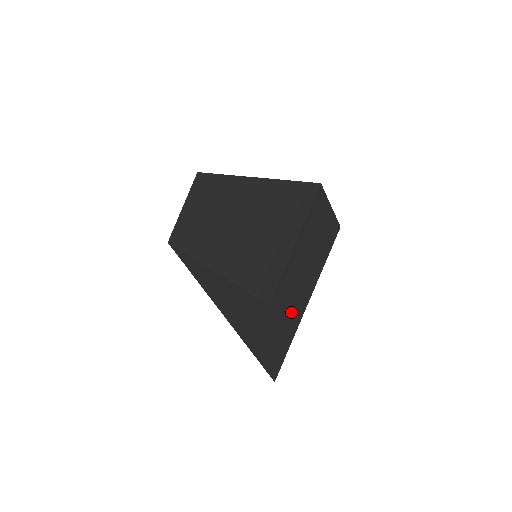
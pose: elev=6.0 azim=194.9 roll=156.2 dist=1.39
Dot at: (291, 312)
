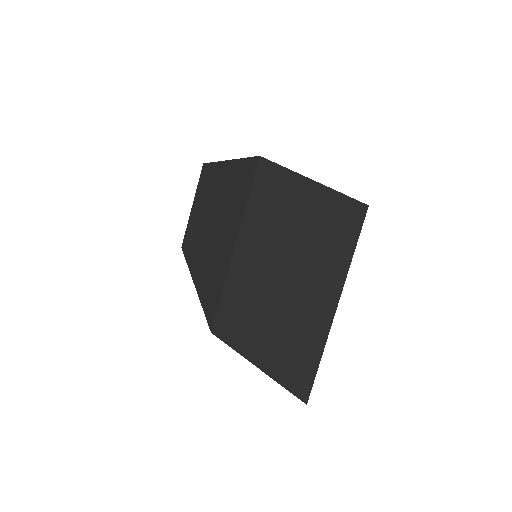
Dot at: (293, 325)
